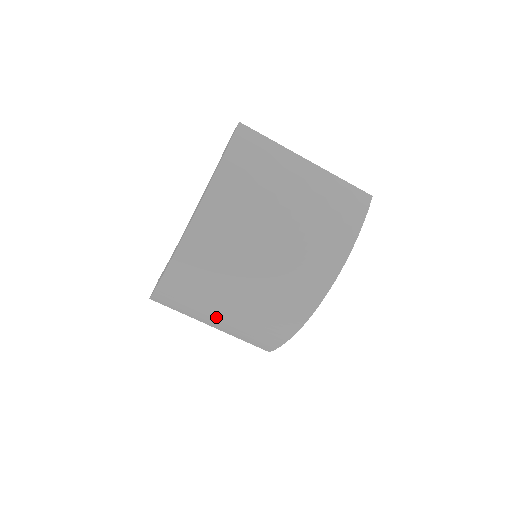
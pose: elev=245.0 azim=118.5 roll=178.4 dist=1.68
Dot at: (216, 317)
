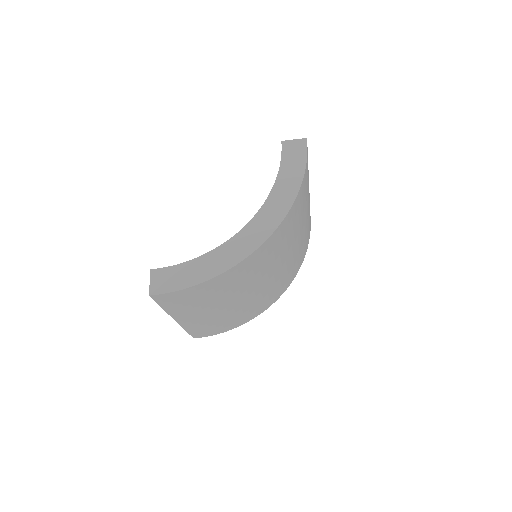
Dot at: (204, 313)
